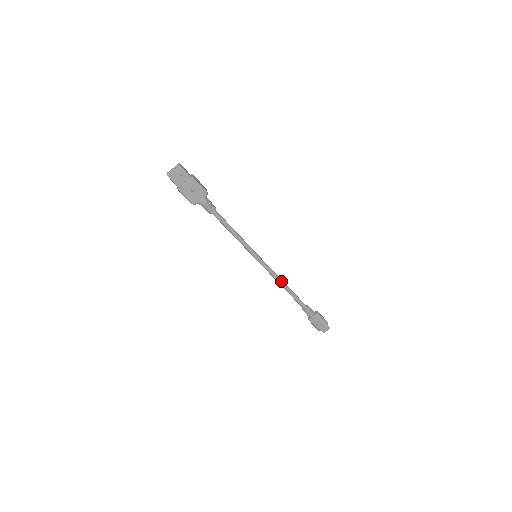
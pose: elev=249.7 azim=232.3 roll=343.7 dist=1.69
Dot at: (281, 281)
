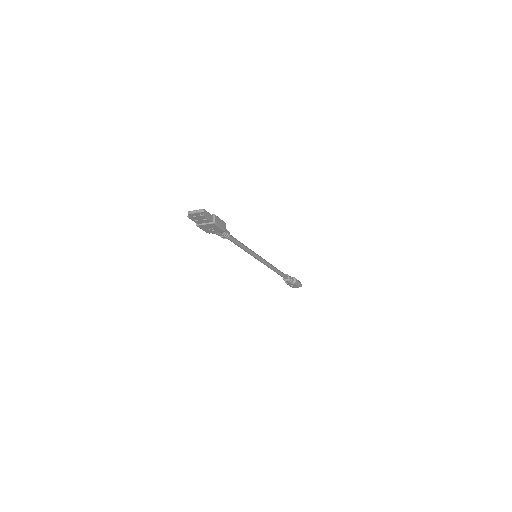
Dot at: (272, 268)
